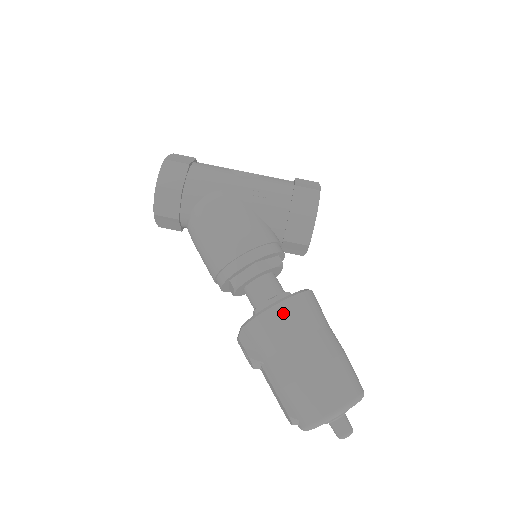
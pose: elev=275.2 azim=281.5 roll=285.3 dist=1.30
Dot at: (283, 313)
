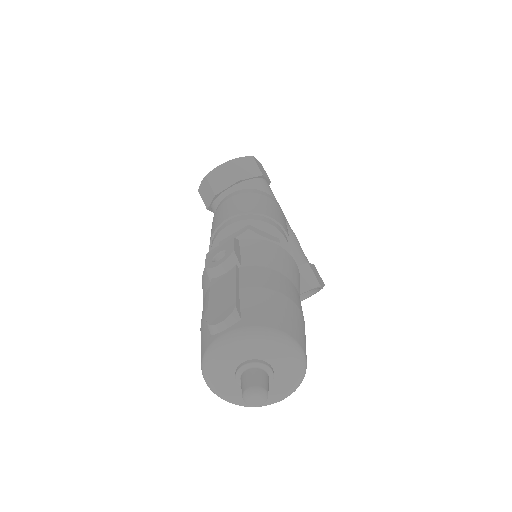
Dot at: (292, 263)
